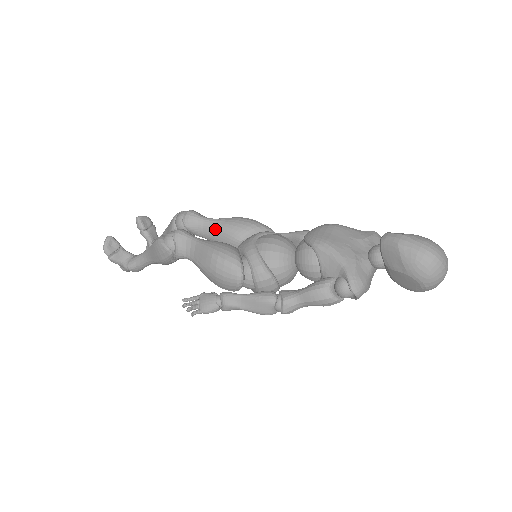
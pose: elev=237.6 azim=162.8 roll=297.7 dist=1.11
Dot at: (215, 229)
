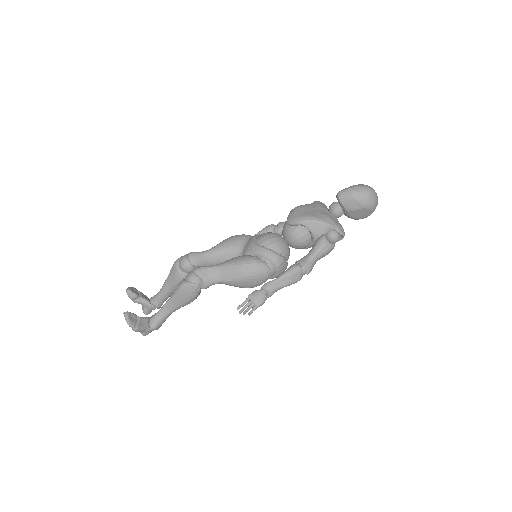
Dot at: (217, 255)
